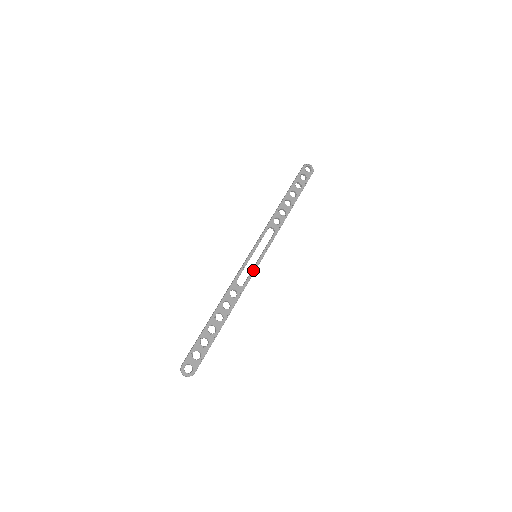
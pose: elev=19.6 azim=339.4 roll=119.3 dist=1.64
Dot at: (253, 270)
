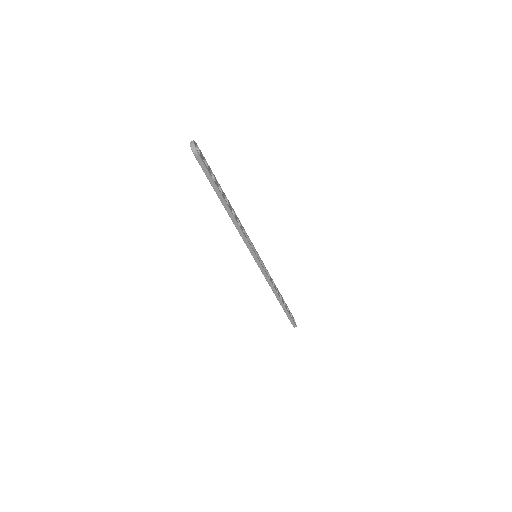
Dot at: occluded
